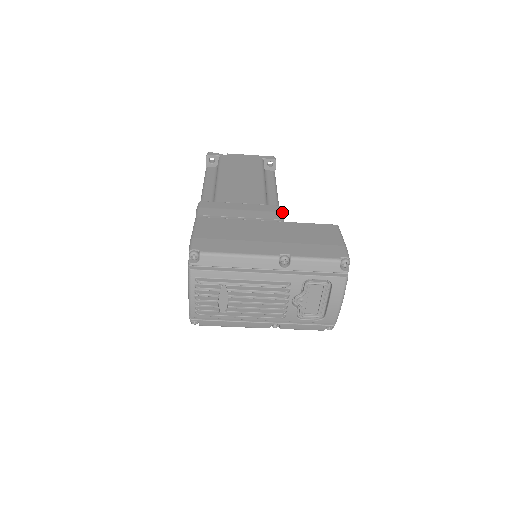
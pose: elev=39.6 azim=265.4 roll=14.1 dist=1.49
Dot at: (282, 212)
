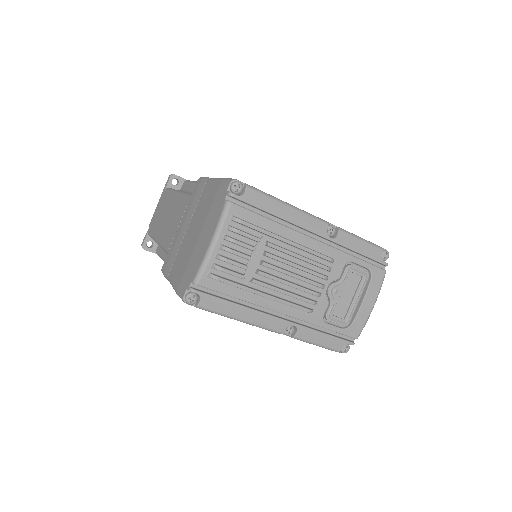
Dot at: occluded
